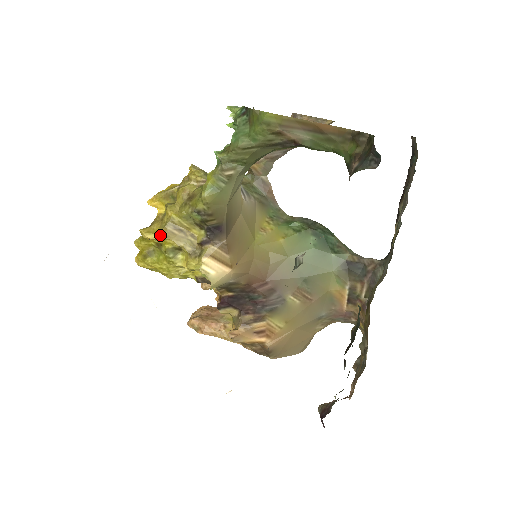
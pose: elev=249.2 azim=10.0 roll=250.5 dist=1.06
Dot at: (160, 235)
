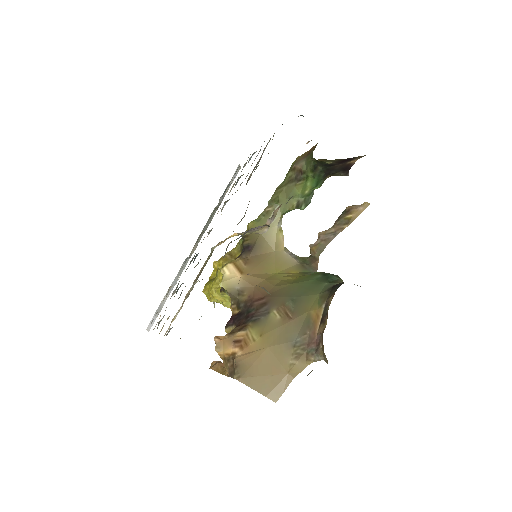
Dot at: (219, 259)
